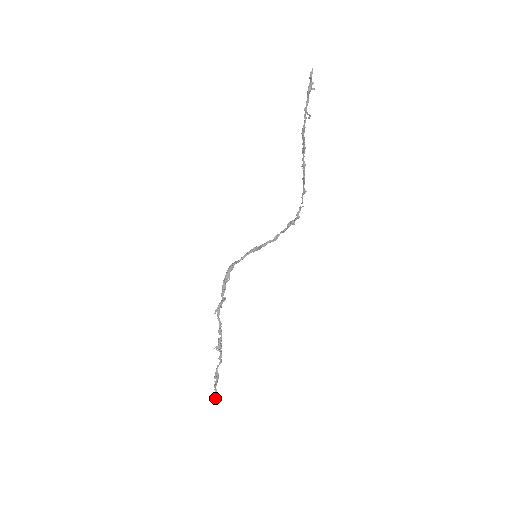
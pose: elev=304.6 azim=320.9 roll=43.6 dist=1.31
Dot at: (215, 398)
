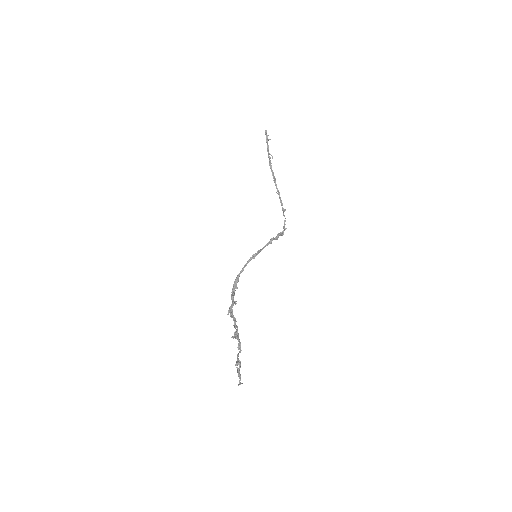
Dot at: (240, 383)
